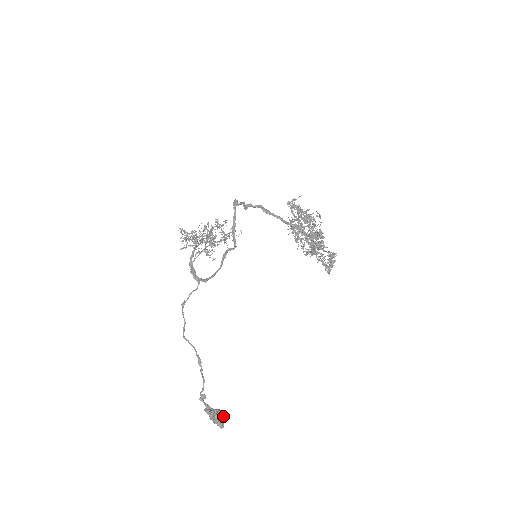
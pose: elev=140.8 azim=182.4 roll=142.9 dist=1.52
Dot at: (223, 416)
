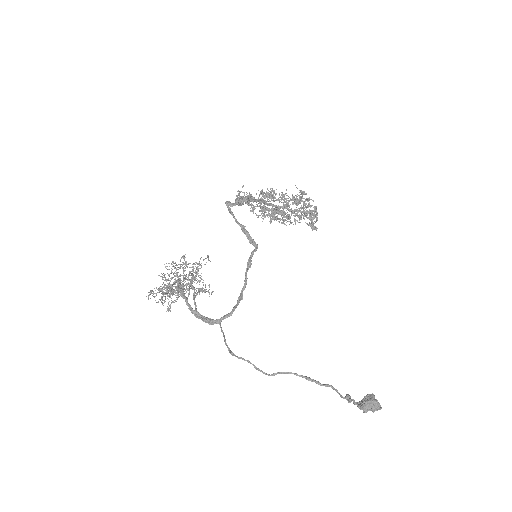
Dot at: (373, 397)
